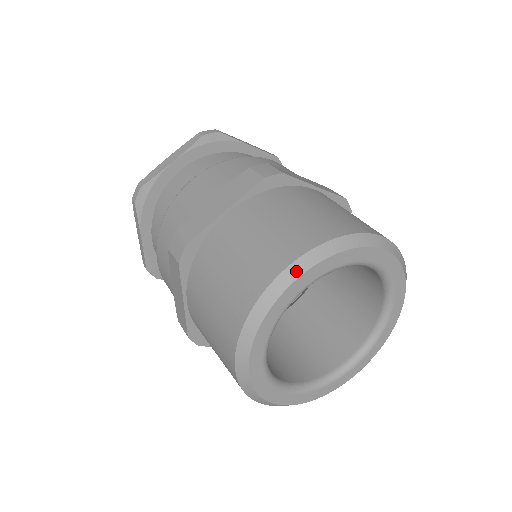
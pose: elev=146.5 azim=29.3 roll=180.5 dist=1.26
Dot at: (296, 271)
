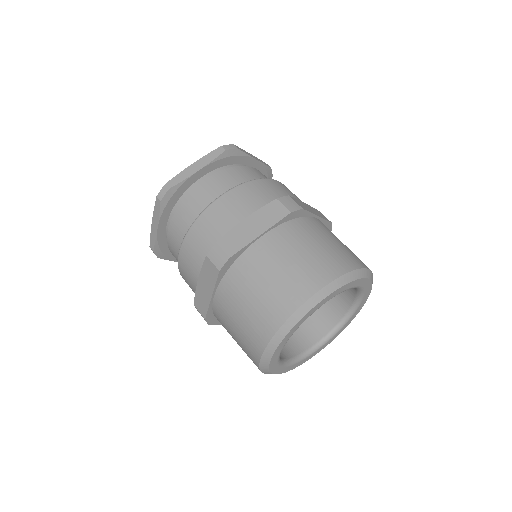
Dot at: (321, 296)
